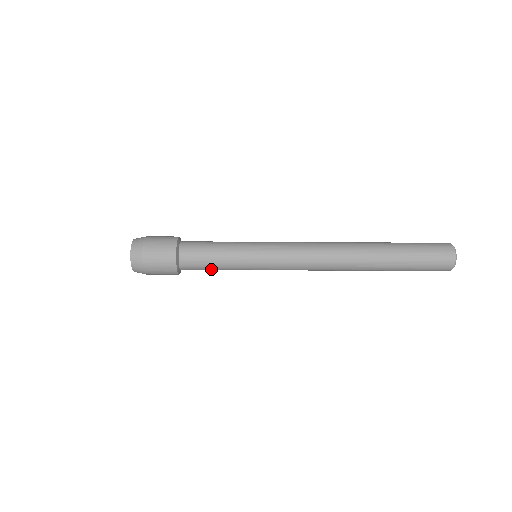
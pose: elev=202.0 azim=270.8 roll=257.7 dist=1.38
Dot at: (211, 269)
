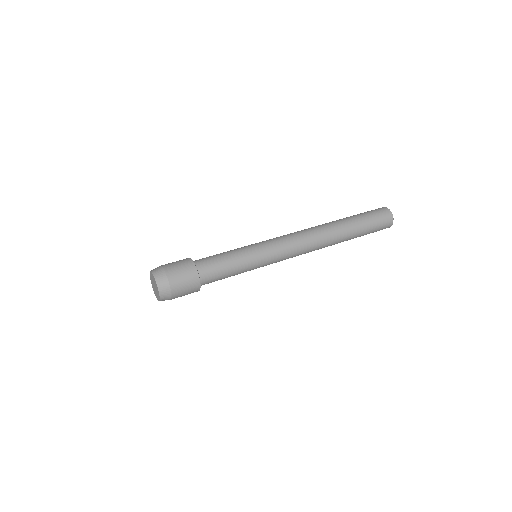
Dot at: occluded
